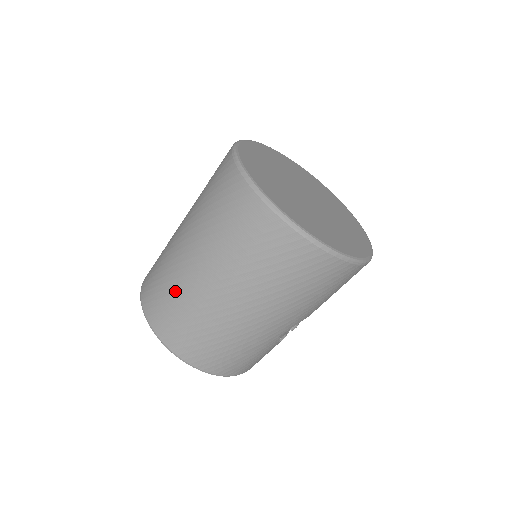
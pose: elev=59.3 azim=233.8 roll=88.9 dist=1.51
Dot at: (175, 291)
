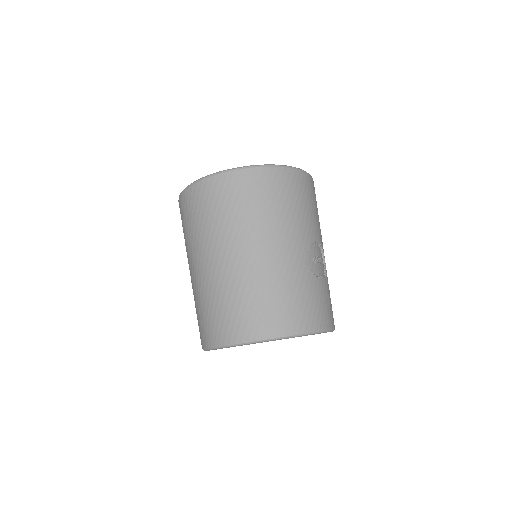
Dot at: (208, 297)
